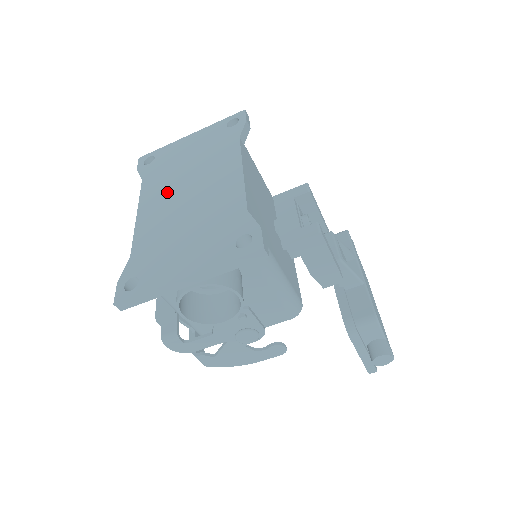
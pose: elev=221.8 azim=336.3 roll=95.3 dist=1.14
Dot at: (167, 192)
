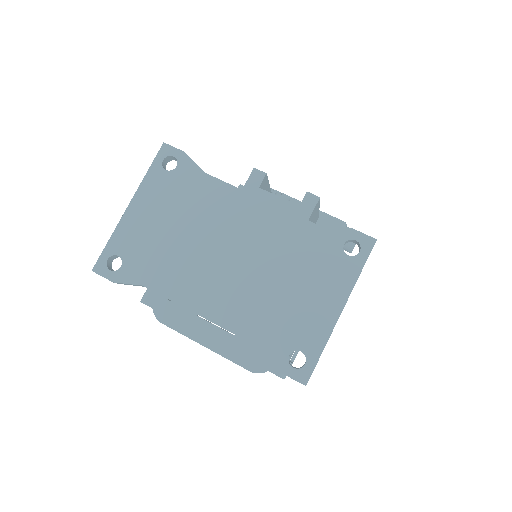
Dot at: (201, 272)
